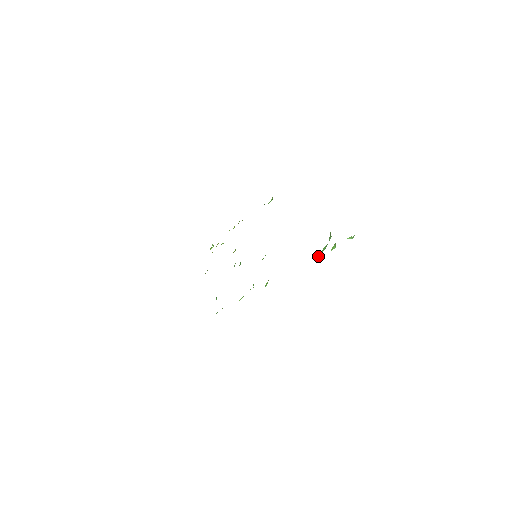
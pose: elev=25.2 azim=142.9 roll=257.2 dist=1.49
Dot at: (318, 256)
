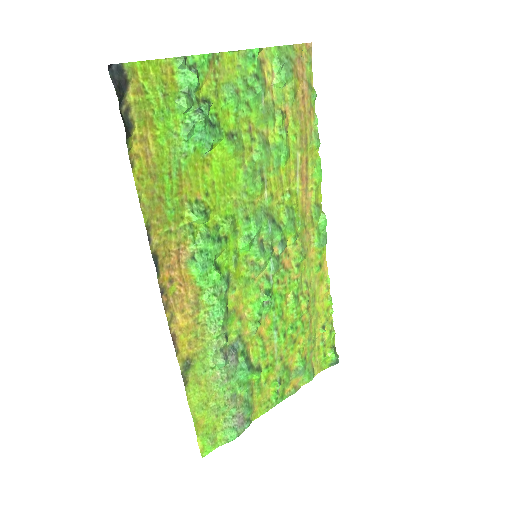
Dot at: (185, 128)
